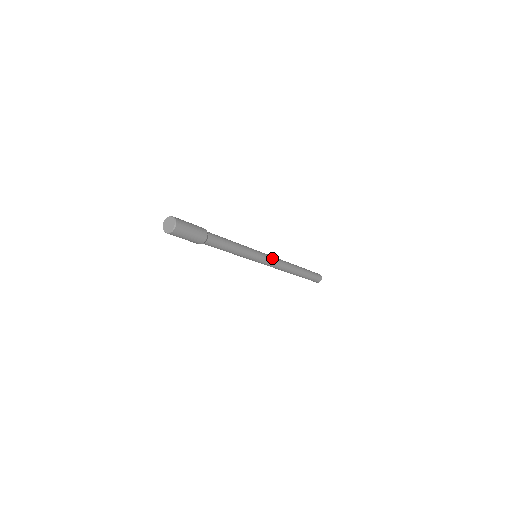
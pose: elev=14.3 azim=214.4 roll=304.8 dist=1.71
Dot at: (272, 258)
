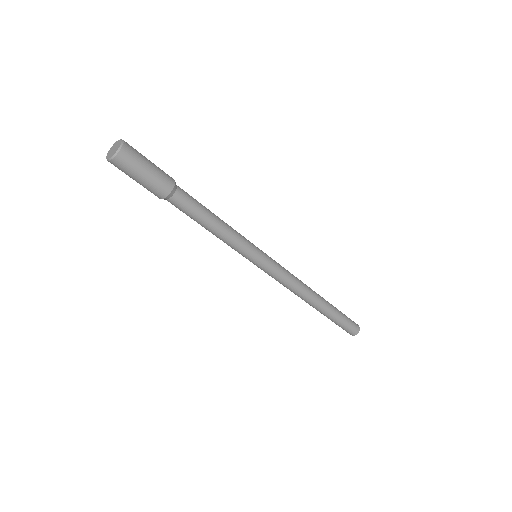
Dot at: (279, 264)
